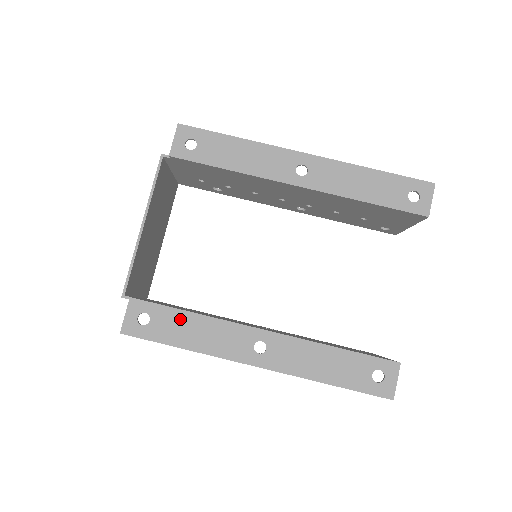
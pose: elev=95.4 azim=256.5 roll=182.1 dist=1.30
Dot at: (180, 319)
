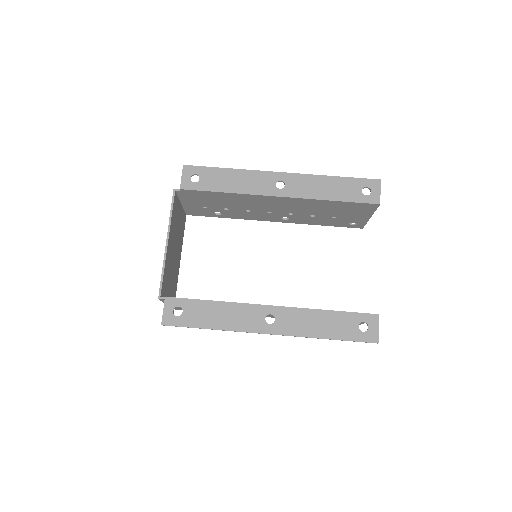
Dot at: (206, 307)
